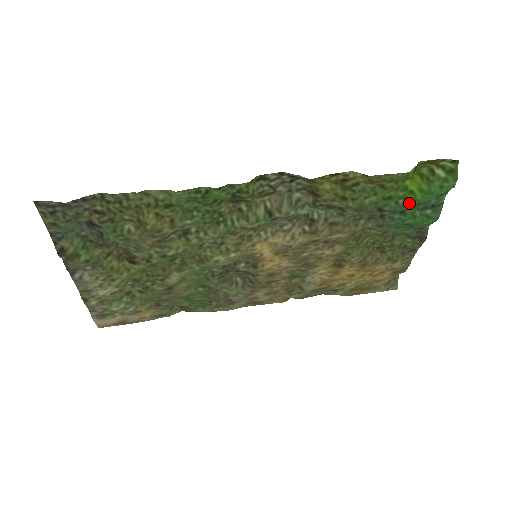
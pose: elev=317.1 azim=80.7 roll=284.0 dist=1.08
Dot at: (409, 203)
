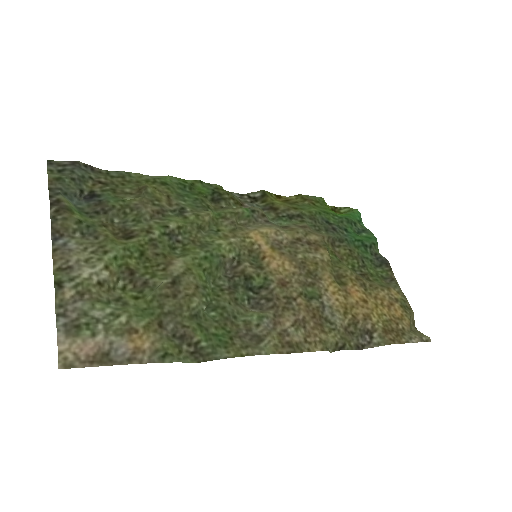
Dot at: (342, 218)
